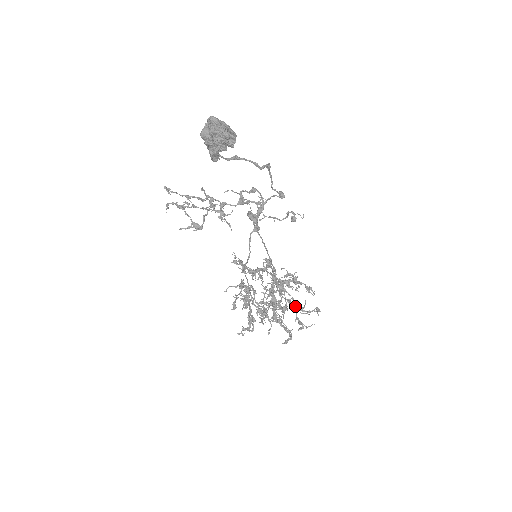
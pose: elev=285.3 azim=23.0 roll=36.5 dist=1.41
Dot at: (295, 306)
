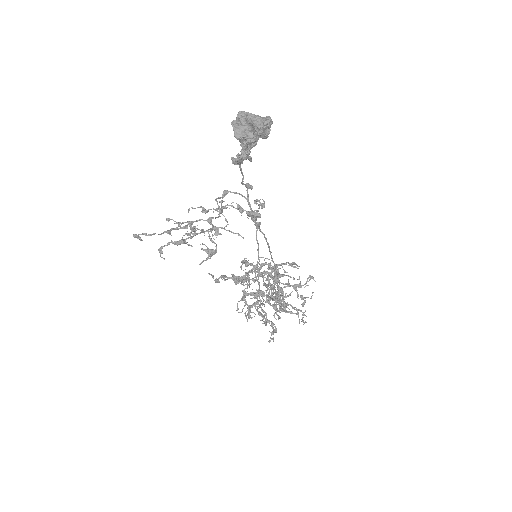
Dot at: (294, 286)
